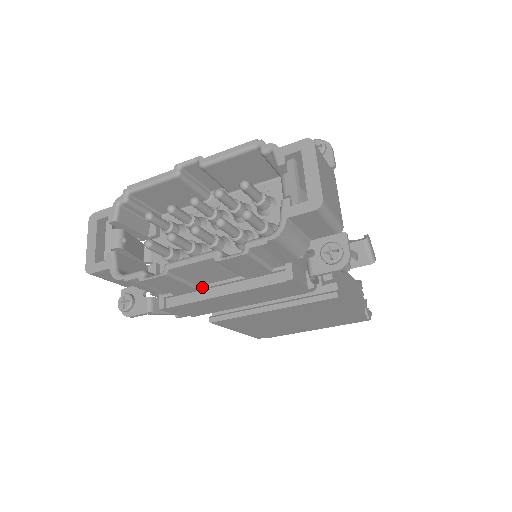
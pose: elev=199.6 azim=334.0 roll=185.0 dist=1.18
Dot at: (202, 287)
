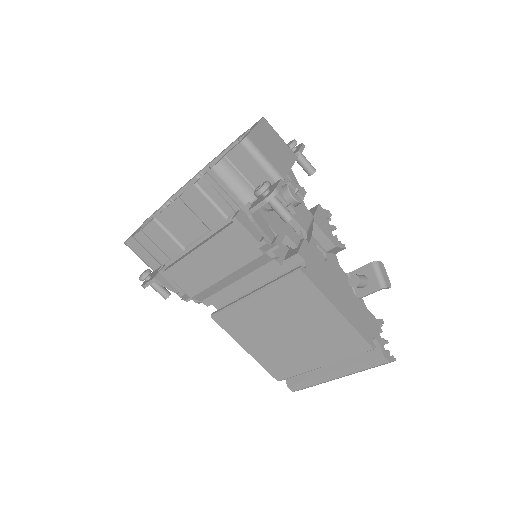
Dot at: (187, 248)
